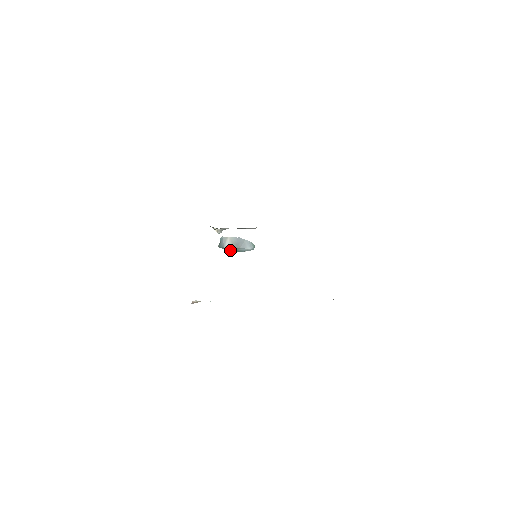
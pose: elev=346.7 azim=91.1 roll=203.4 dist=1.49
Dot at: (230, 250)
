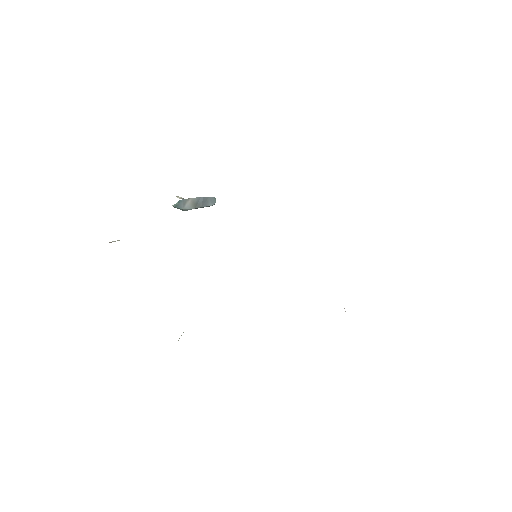
Dot at: occluded
